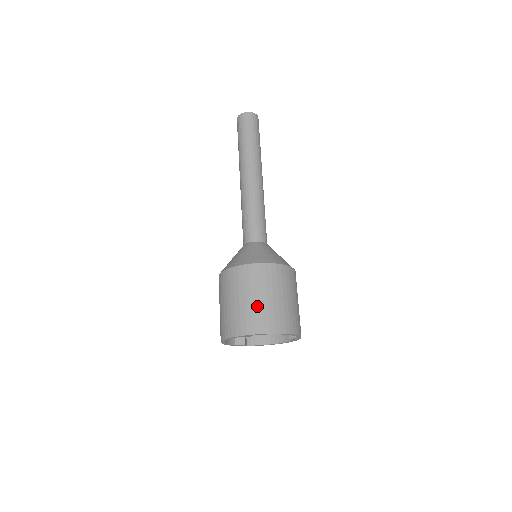
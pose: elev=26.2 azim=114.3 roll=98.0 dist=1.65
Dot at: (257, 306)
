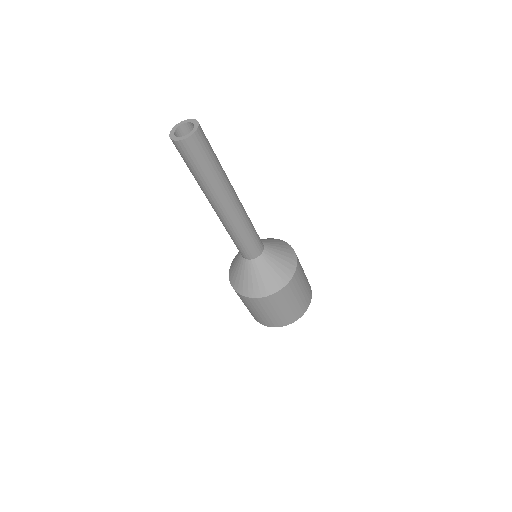
Dot at: (278, 315)
